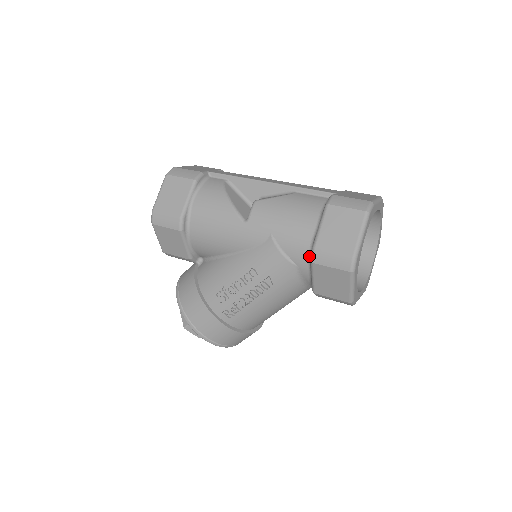
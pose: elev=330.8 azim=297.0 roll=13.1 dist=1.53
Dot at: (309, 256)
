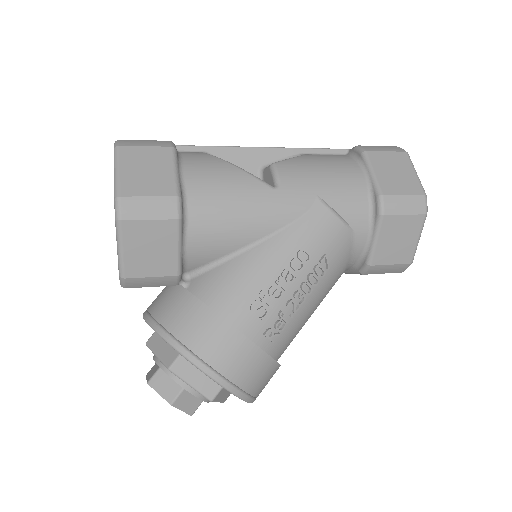
Dot at: (370, 212)
